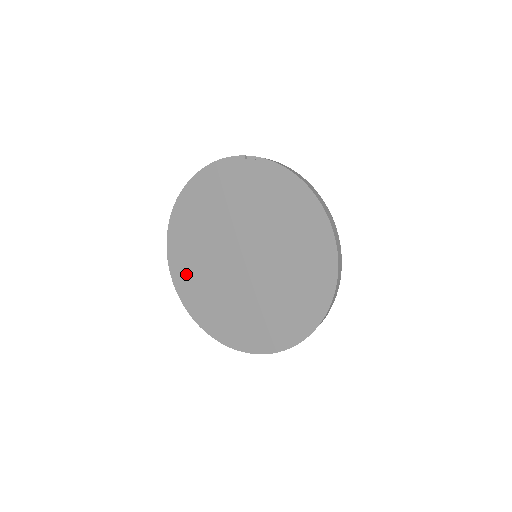
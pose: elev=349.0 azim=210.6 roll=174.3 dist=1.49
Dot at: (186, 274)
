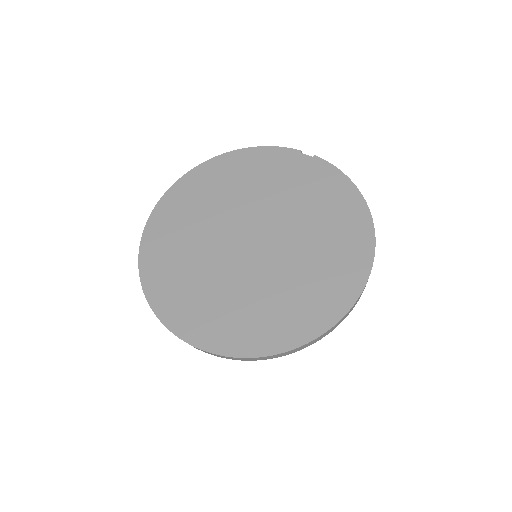
Dot at: (165, 238)
